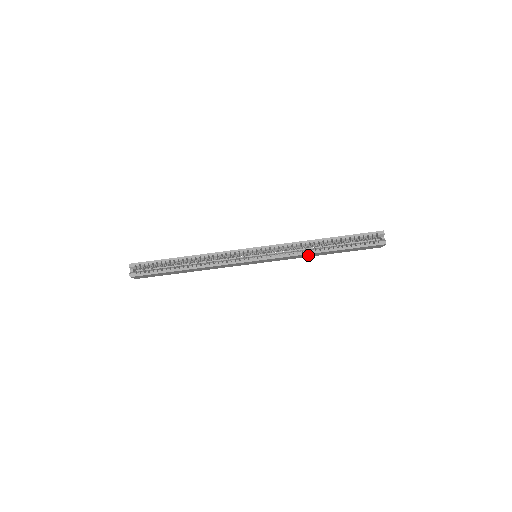
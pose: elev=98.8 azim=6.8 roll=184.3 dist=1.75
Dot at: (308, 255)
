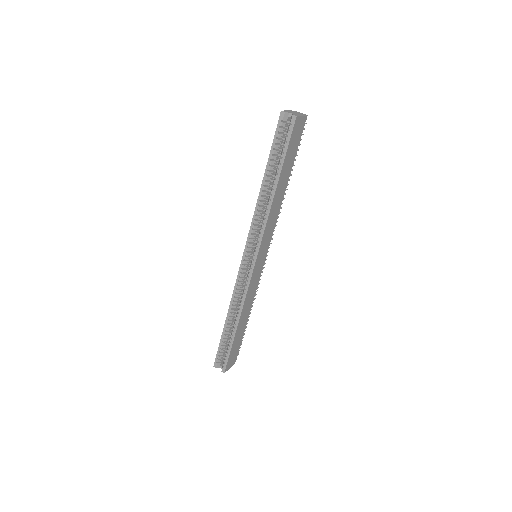
Dot at: (275, 207)
